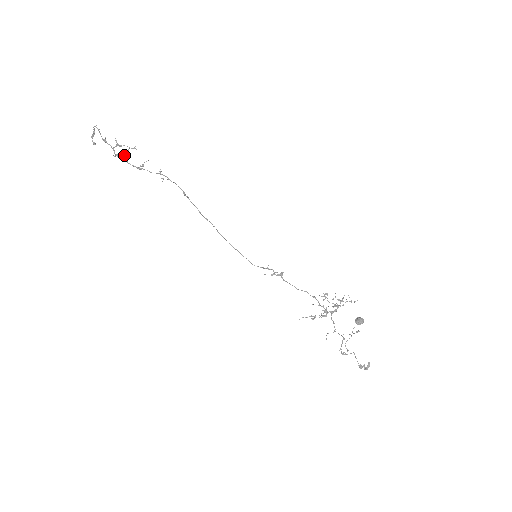
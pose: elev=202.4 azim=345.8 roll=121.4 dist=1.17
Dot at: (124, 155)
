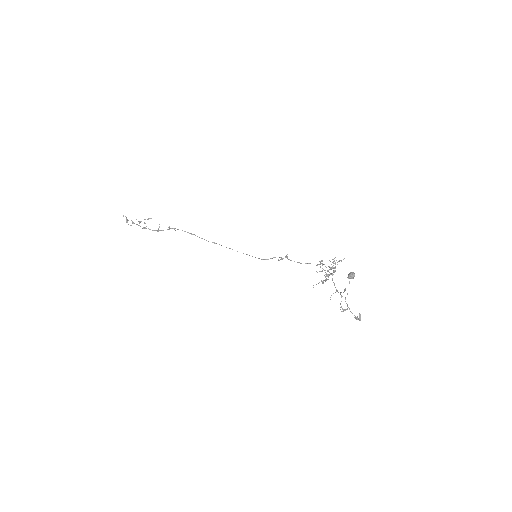
Dot at: occluded
